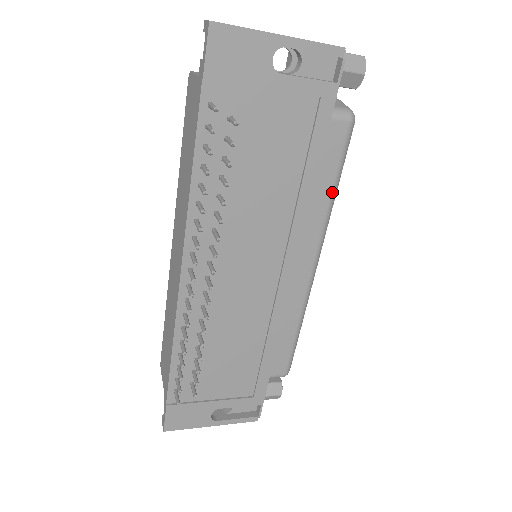
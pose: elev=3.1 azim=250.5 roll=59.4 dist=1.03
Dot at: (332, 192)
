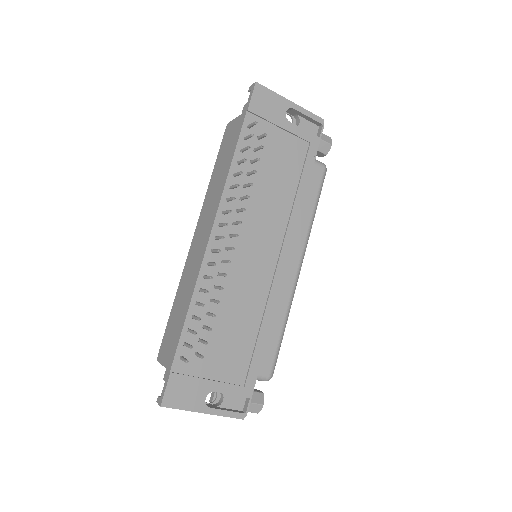
Dot at: (313, 213)
